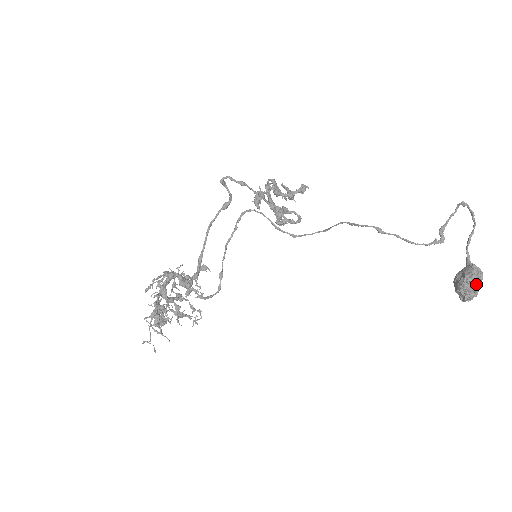
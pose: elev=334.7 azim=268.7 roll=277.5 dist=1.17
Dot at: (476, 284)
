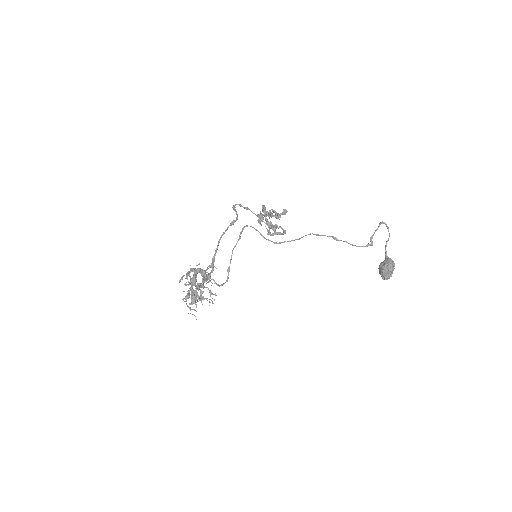
Dot at: (391, 269)
